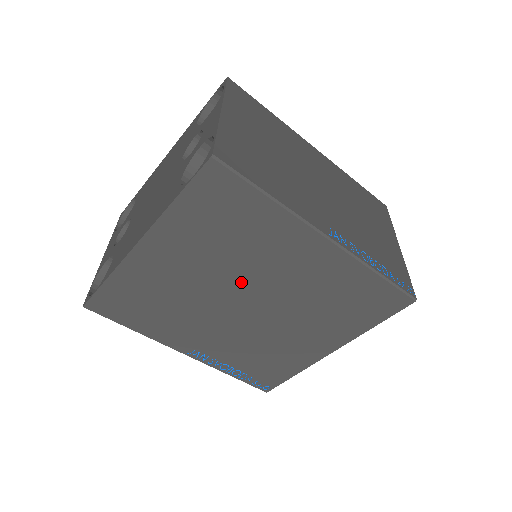
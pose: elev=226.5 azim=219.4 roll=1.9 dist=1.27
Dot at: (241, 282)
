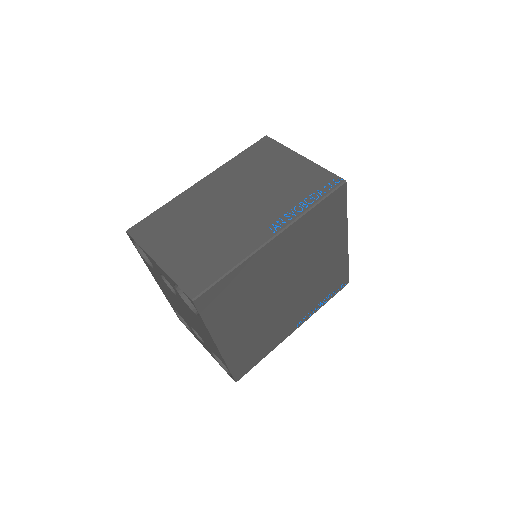
Dot at: (272, 292)
